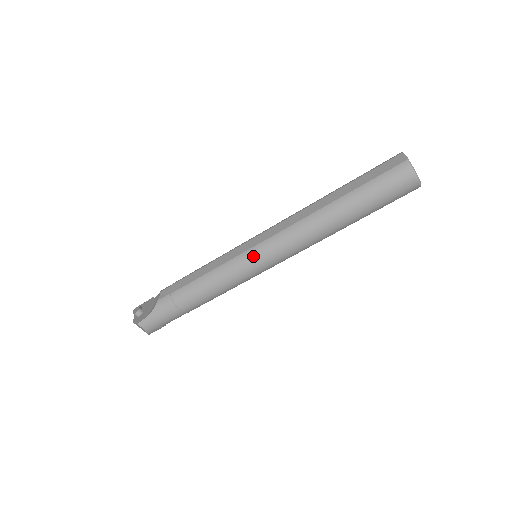
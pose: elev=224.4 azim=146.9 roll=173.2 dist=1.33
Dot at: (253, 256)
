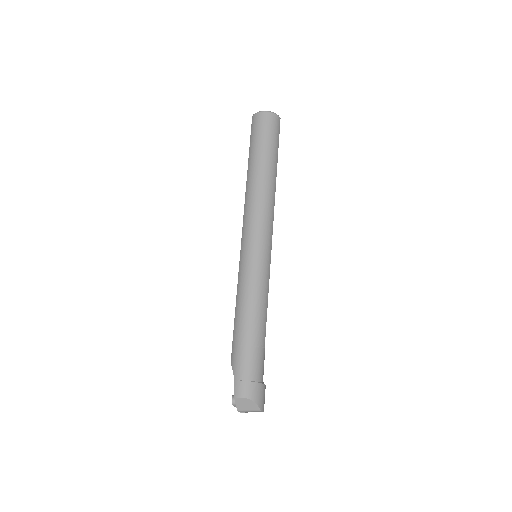
Dot at: (244, 249)
